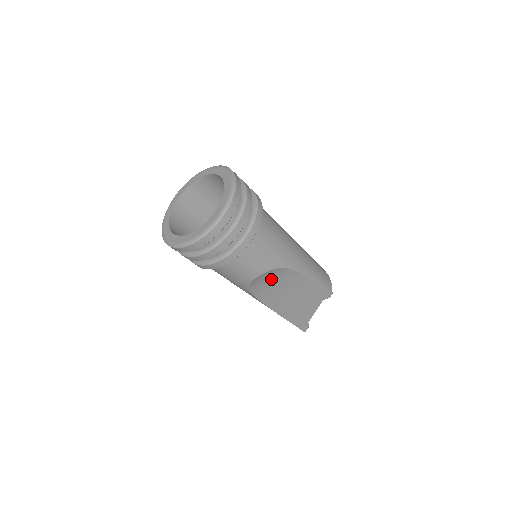
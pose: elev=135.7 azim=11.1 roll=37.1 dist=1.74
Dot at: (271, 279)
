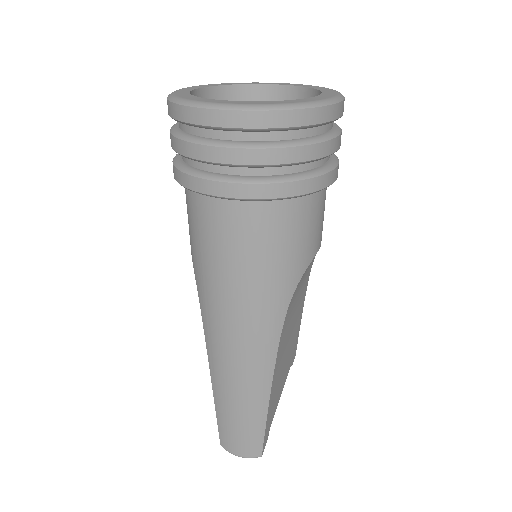
Dot at: (303, 278)
